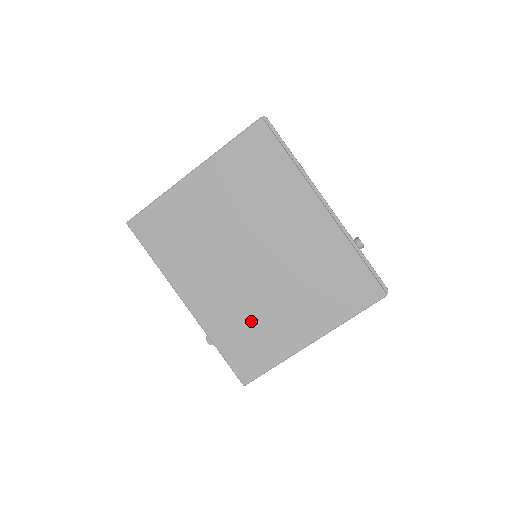
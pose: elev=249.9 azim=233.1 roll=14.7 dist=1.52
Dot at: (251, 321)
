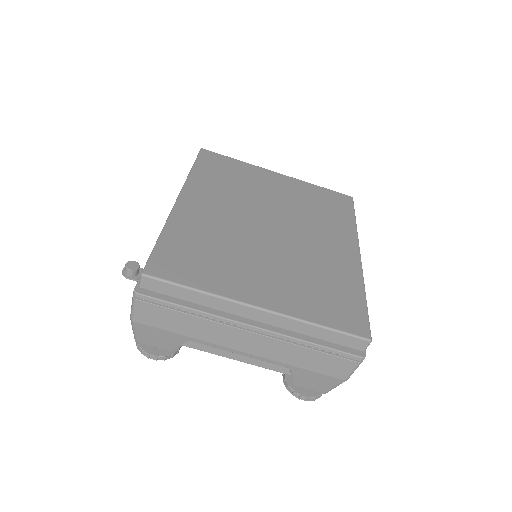
Dot at: (220, 248)
